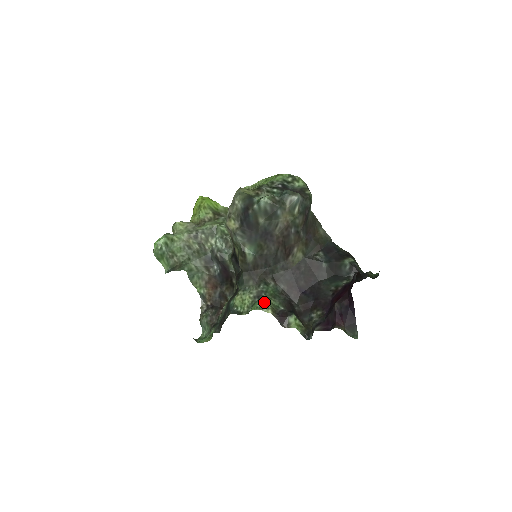
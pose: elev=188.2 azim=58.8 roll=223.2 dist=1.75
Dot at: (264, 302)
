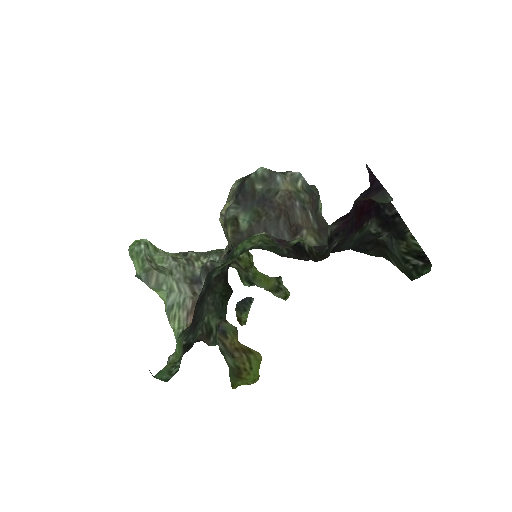
Dot at: (256, 236)
